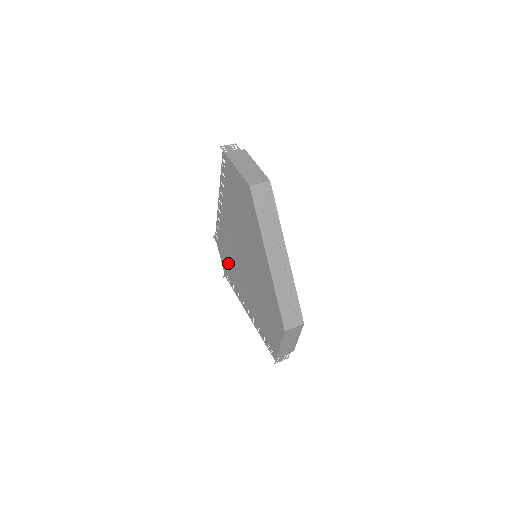
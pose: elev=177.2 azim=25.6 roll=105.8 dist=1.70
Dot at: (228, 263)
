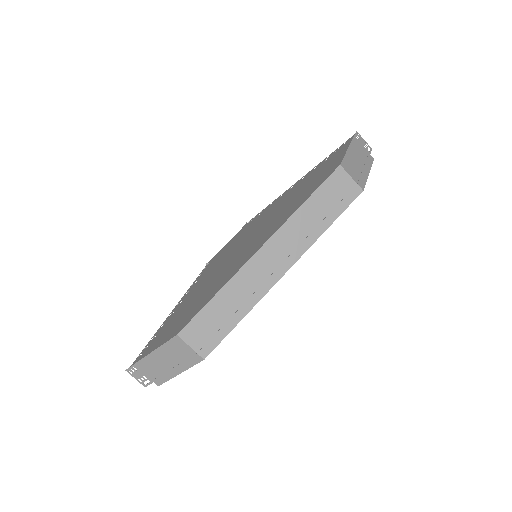
Dot at: (226, 249)
